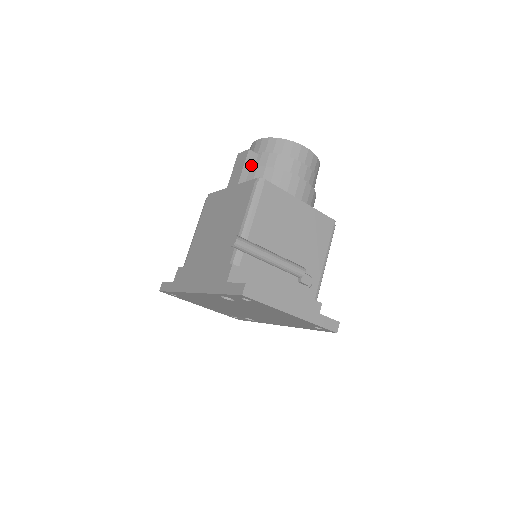
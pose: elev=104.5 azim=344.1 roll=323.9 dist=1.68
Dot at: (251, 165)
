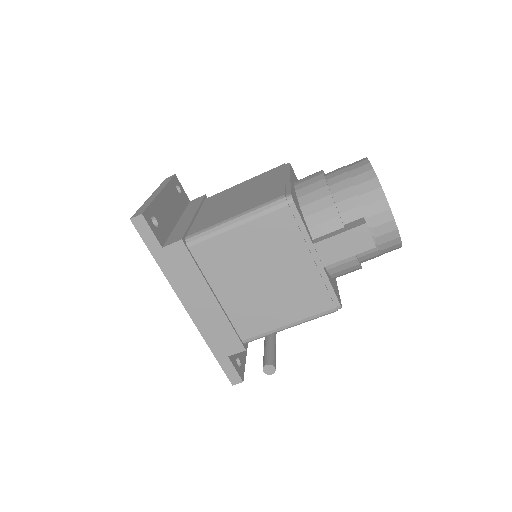
Dot at: occluded
